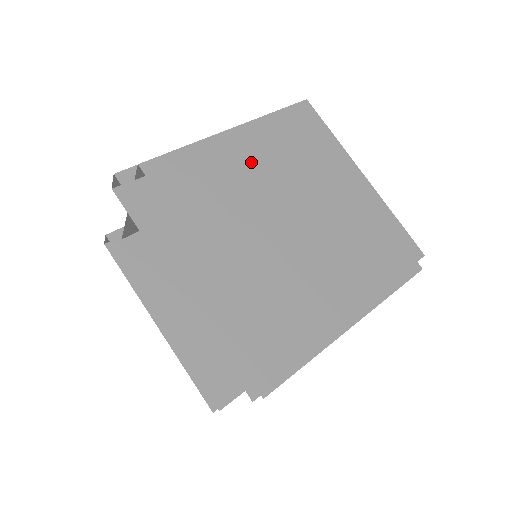
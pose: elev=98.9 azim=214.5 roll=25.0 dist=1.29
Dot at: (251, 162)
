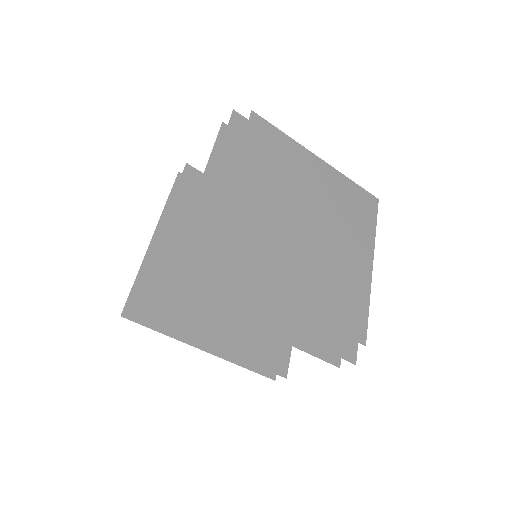
Dot at: (260, 201)
